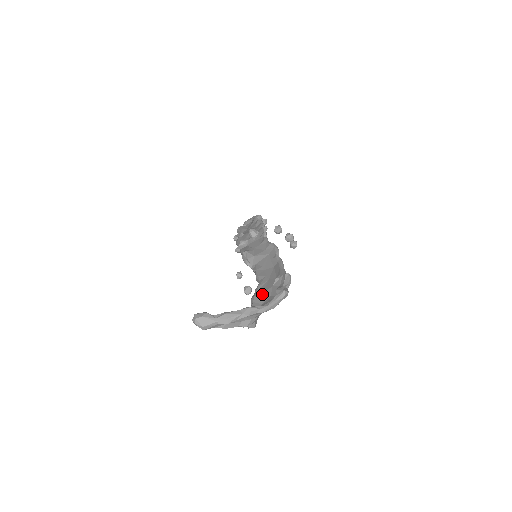
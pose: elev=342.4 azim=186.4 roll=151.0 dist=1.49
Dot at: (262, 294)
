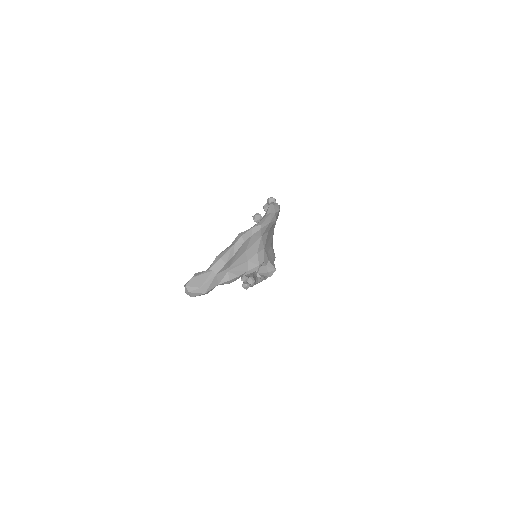
Dot at: occluded
